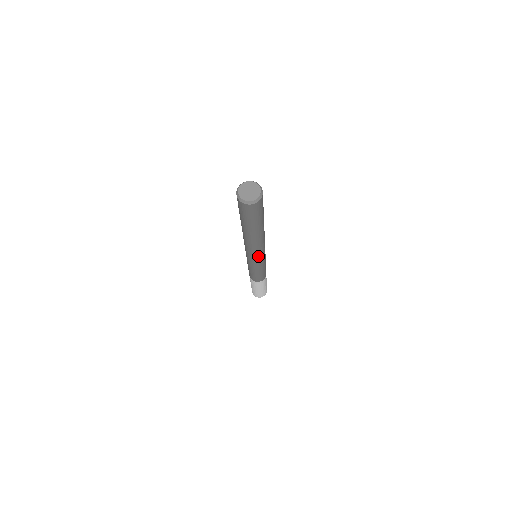
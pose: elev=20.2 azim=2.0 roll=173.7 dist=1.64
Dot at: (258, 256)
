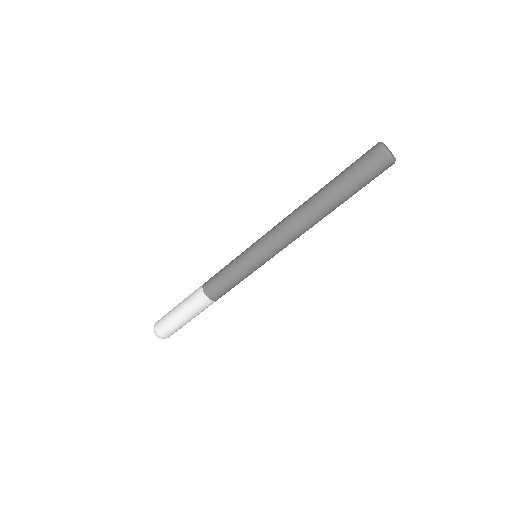
Dot at: (274, 244)
